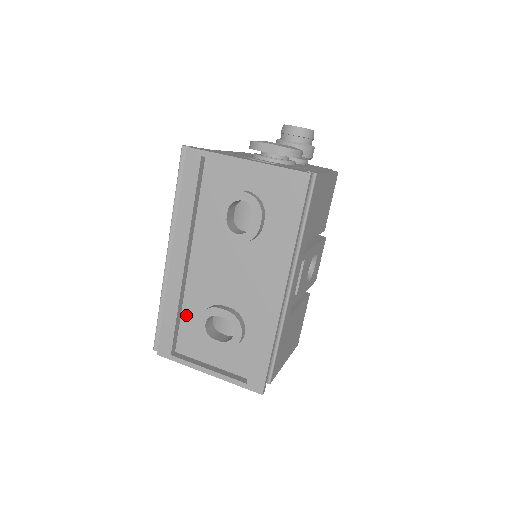
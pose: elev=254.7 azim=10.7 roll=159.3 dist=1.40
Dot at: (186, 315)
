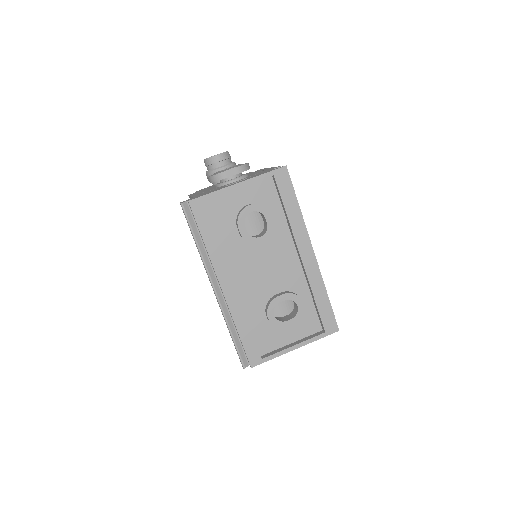
Dot at: (253, 323)
